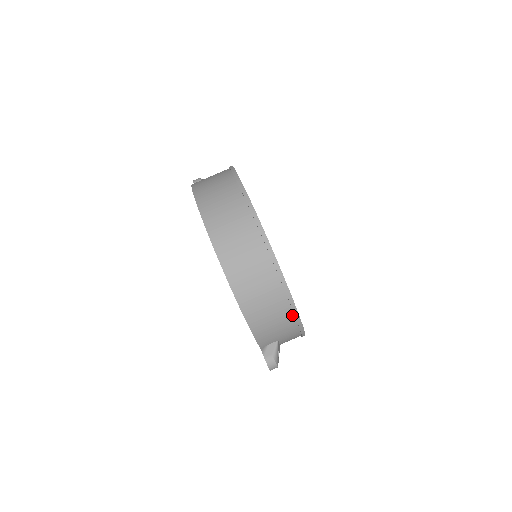
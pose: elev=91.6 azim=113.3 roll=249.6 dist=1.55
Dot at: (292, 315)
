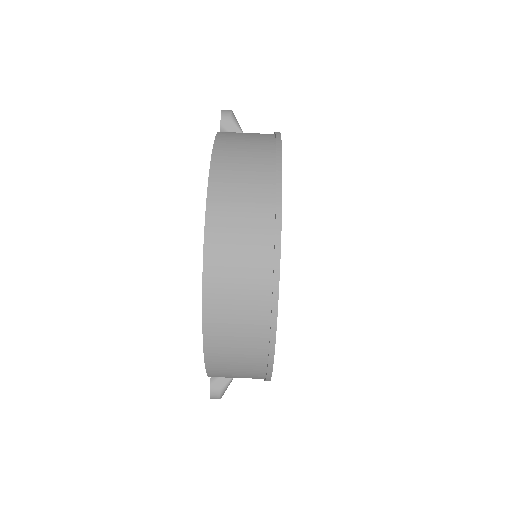
Dot at: (263, 375)
